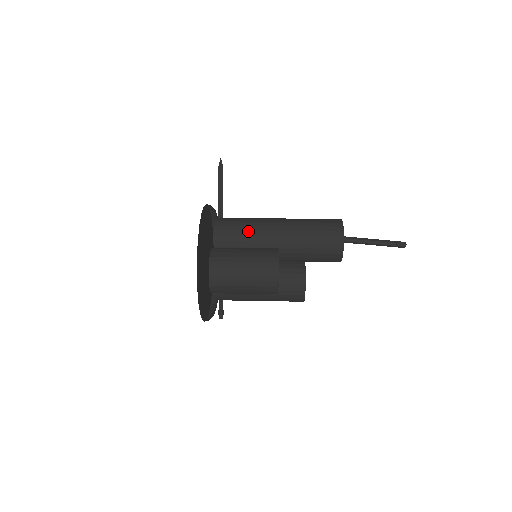
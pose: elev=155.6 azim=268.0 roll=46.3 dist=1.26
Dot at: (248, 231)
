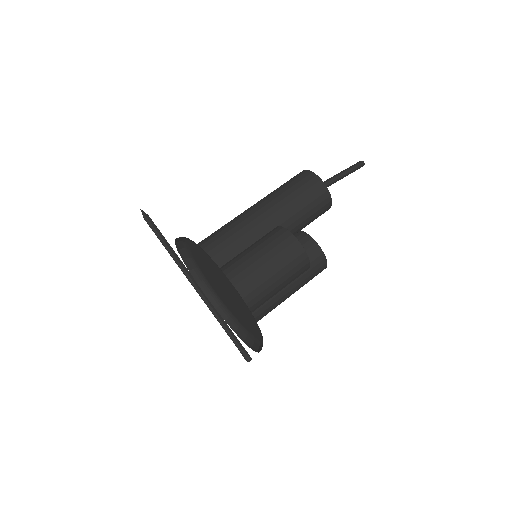
Dot at: (235, 234)
